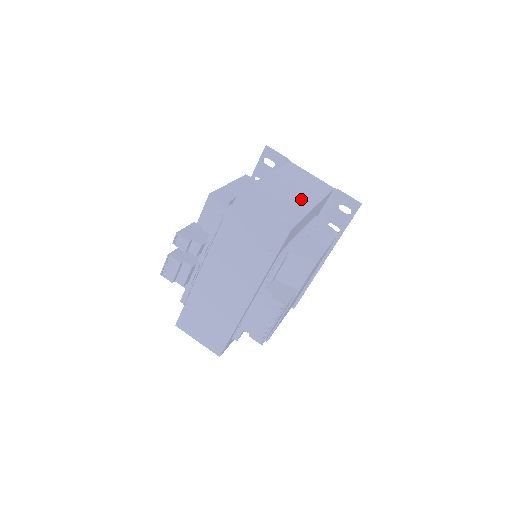
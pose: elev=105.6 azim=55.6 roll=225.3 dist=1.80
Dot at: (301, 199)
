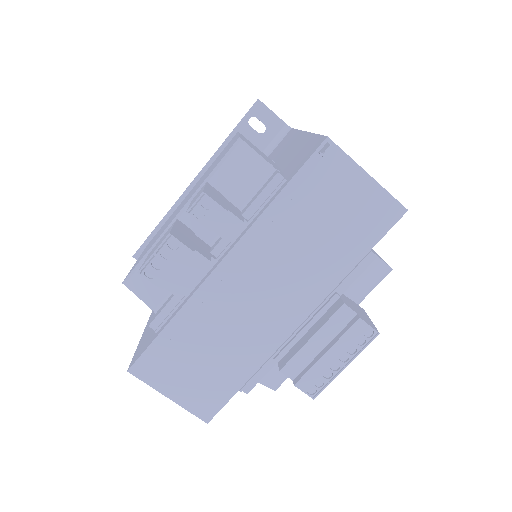
Dot at: occluded
